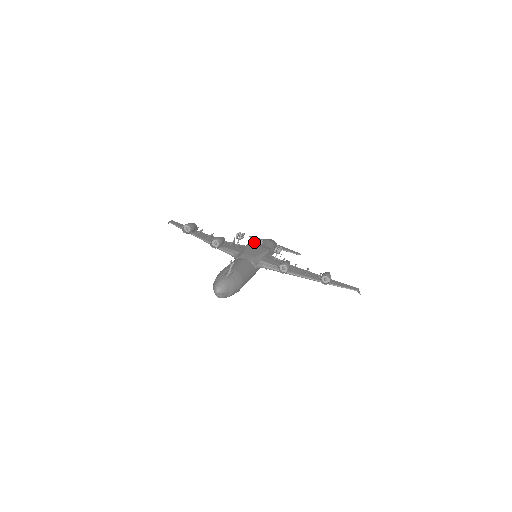
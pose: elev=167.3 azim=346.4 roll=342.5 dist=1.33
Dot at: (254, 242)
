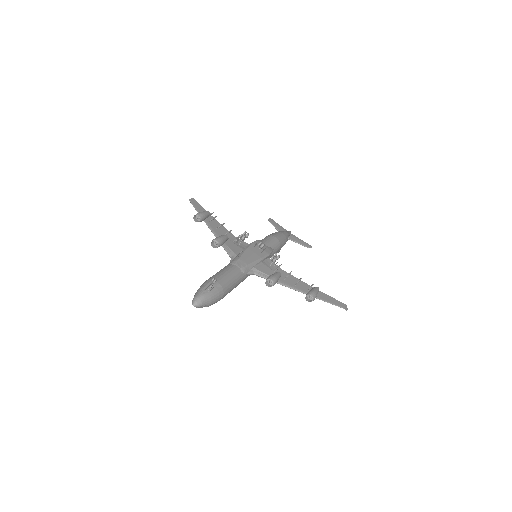
Dot at: (256, 244)
